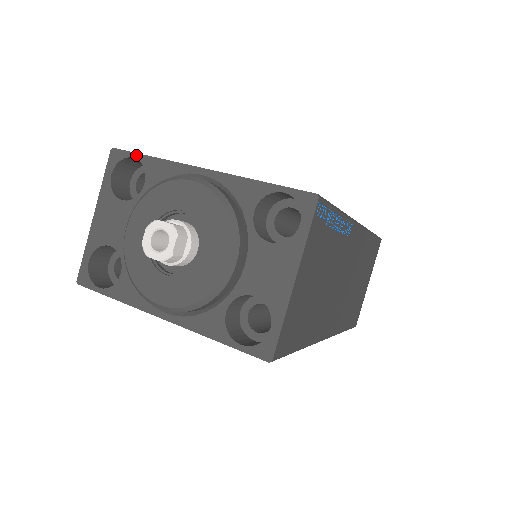
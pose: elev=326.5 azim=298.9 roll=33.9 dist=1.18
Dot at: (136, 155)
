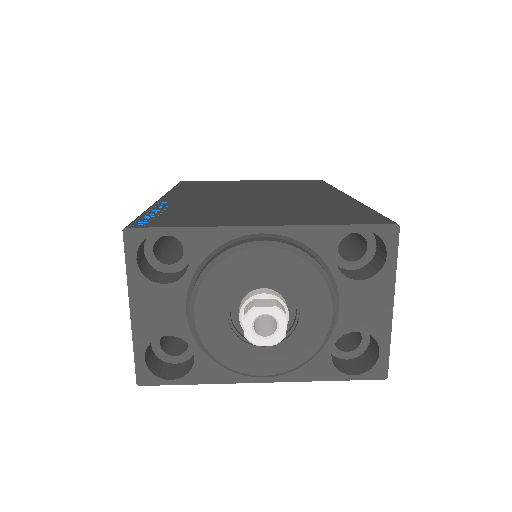
Dot at: (164, 230)
